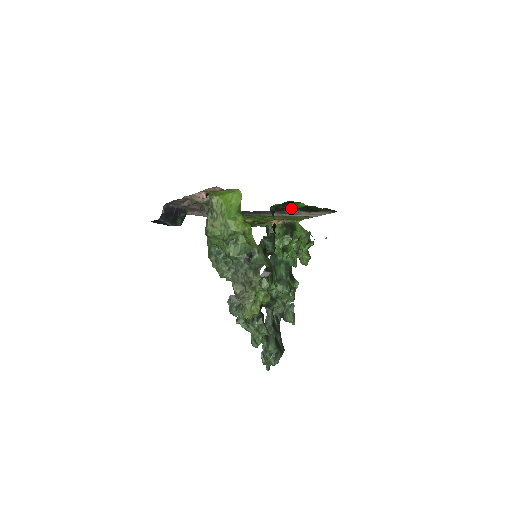
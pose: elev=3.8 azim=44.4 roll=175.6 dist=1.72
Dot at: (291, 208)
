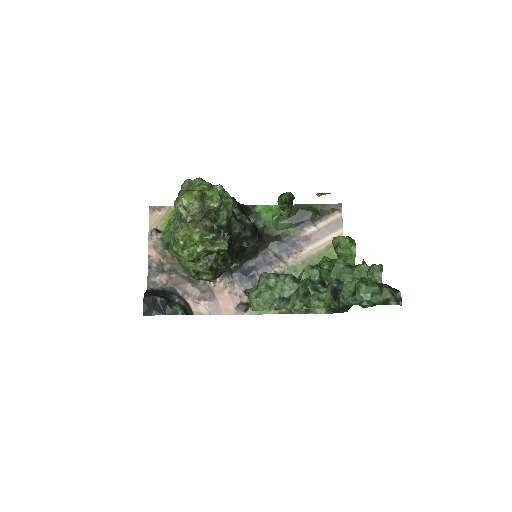
Dot at: (282, 229)
